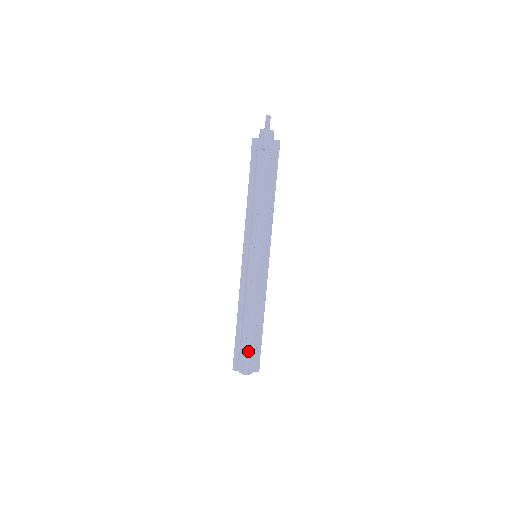
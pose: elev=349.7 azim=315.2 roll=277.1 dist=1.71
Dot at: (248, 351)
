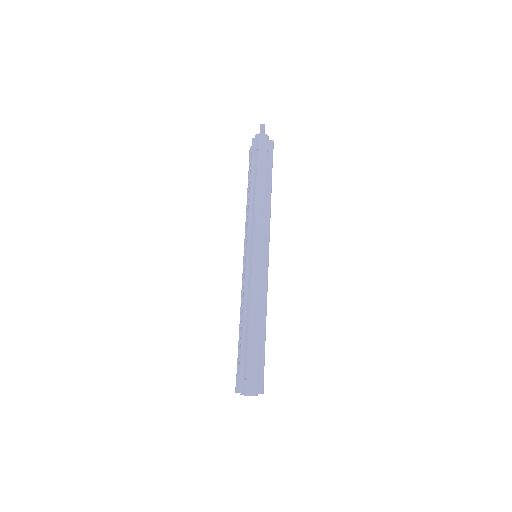
Dot at: (264, 362)
